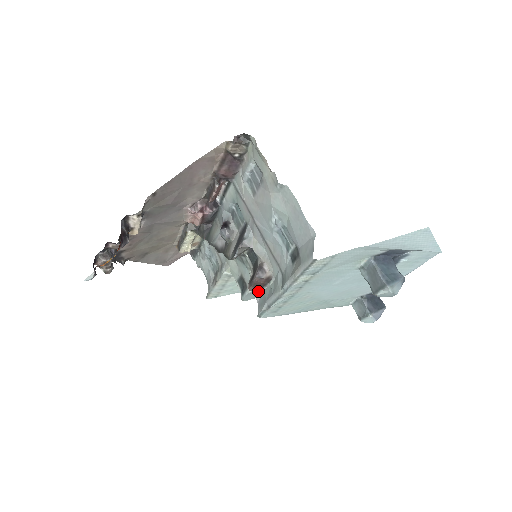
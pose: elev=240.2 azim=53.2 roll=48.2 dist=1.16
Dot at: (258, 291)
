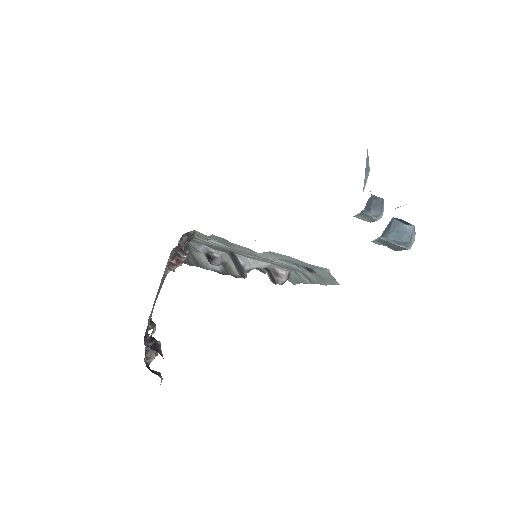
Dot at: occluded
